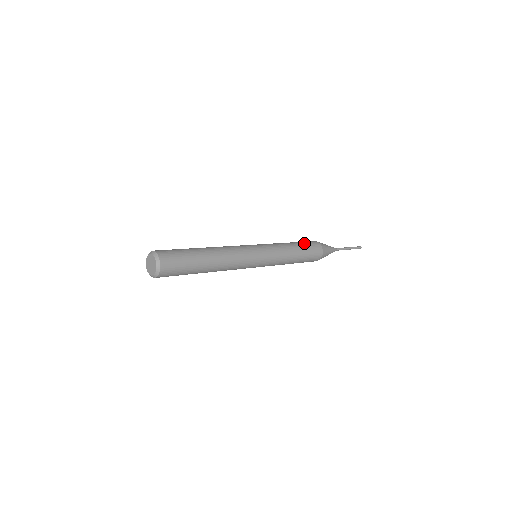
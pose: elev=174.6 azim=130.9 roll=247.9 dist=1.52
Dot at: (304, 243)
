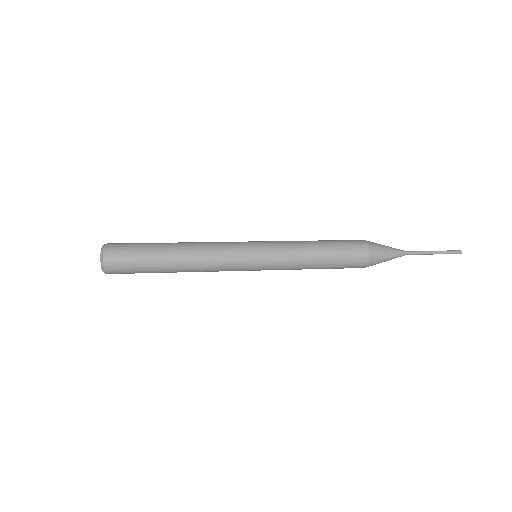
Dot at: (335, 240)
